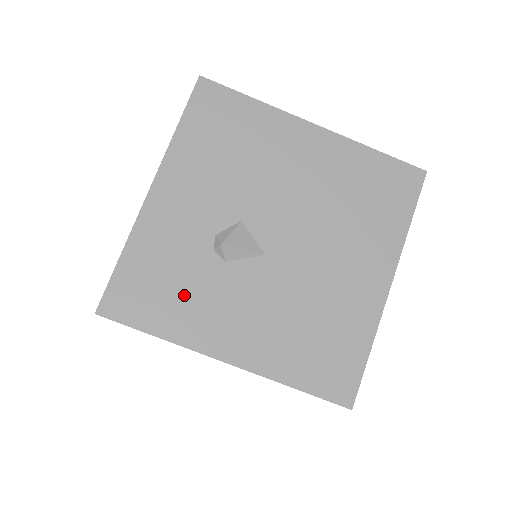
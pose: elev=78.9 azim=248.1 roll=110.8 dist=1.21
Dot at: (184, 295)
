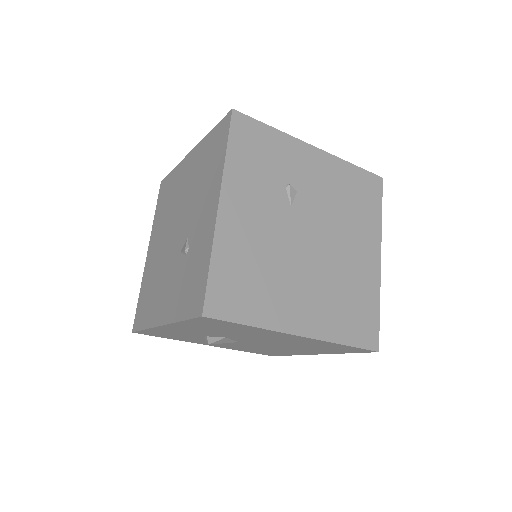
Dot at: (185, 338)
